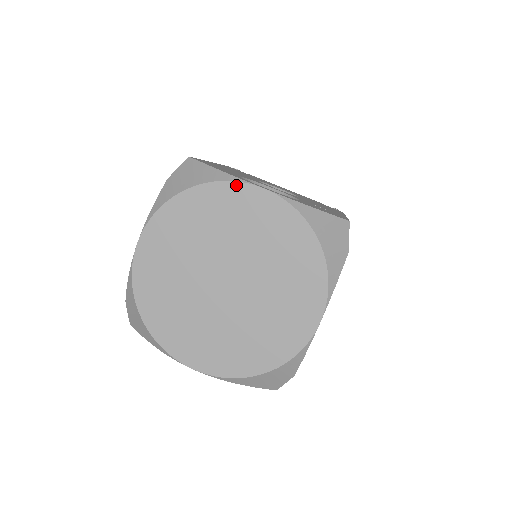
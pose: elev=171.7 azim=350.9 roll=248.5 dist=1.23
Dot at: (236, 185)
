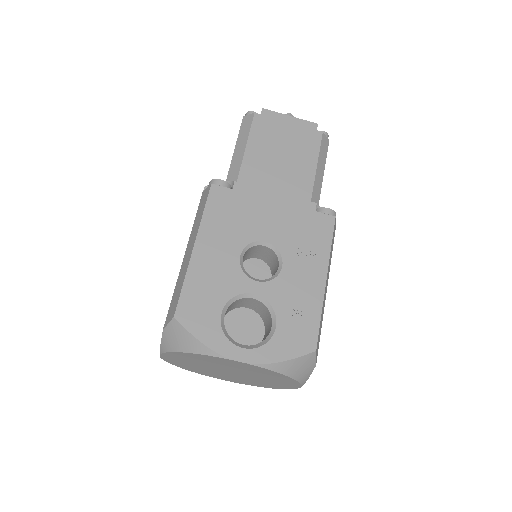
Dot at: (218, 358)
